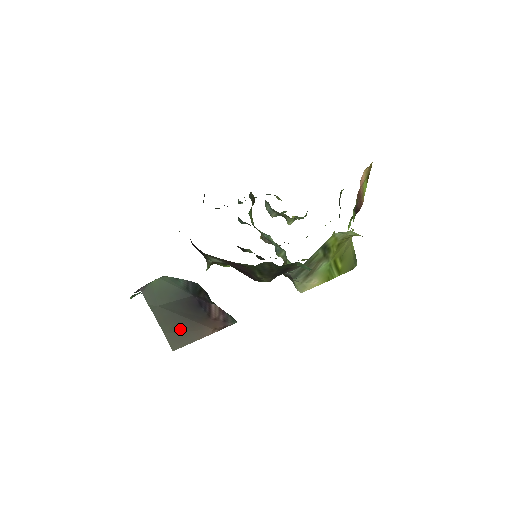
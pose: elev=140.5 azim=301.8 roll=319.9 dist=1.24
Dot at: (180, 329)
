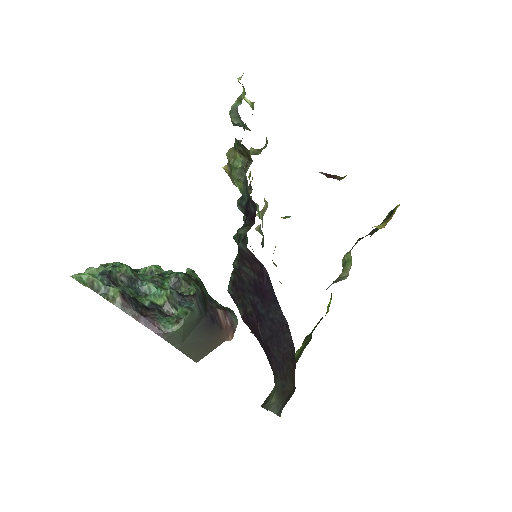
Dot at: (203, 350)
